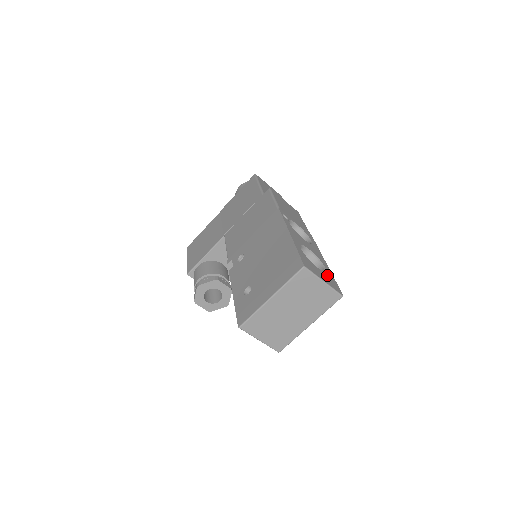
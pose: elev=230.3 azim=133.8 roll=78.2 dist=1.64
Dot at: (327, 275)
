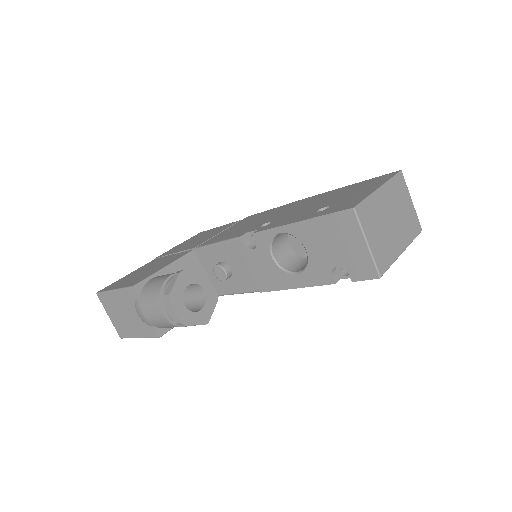
Dot at: occluded
